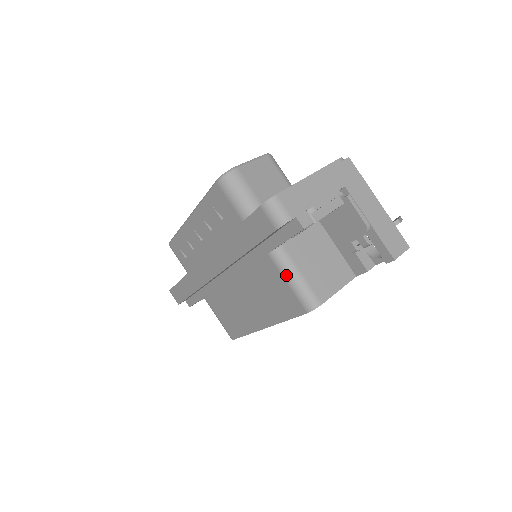
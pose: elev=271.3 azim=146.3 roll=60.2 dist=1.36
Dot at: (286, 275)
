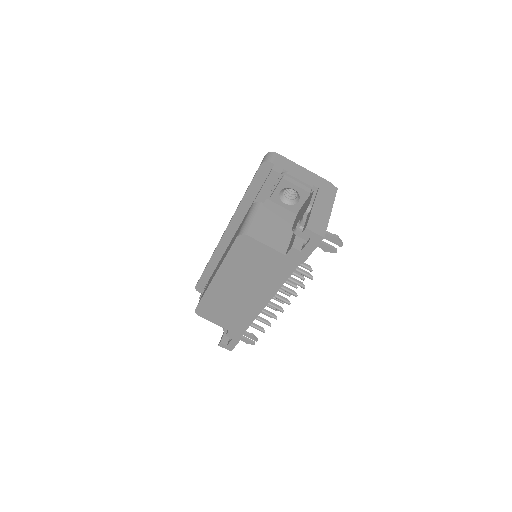
Dot at: (248, 215)
